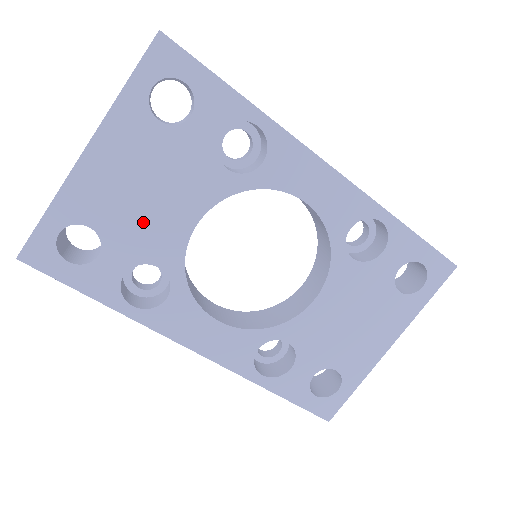
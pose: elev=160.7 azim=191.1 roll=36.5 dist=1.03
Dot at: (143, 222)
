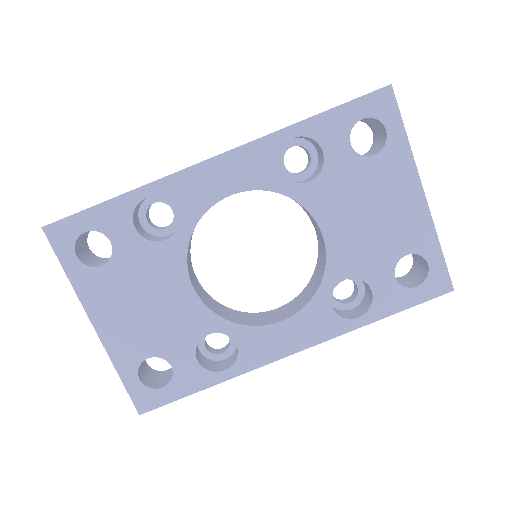
Dot at: (167, 323)
